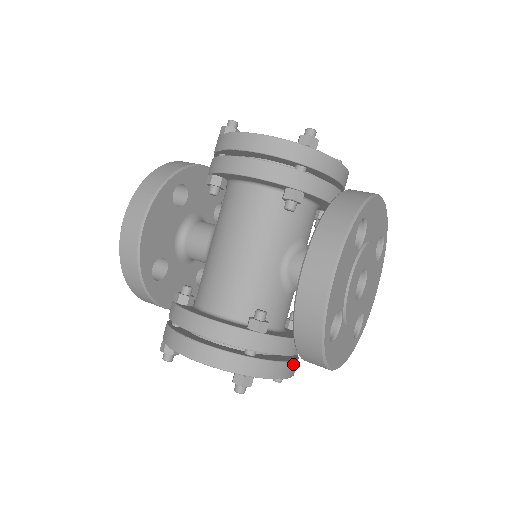
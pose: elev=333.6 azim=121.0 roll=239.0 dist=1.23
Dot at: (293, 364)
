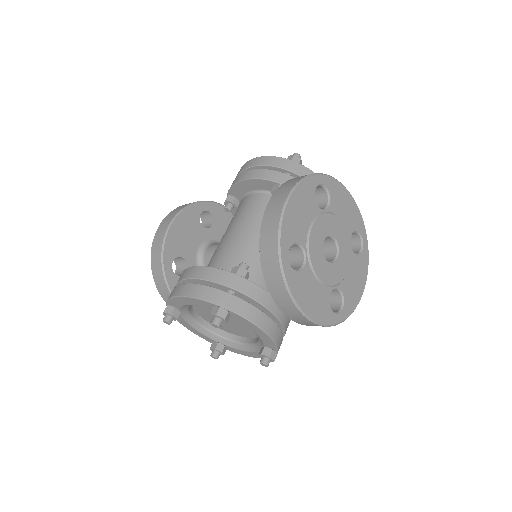
Dot at: (271, 322)
